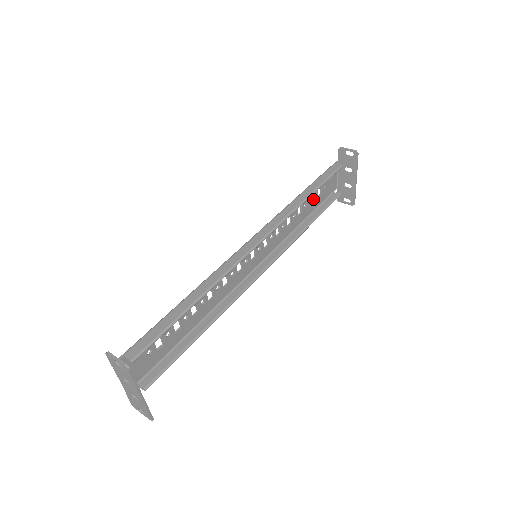
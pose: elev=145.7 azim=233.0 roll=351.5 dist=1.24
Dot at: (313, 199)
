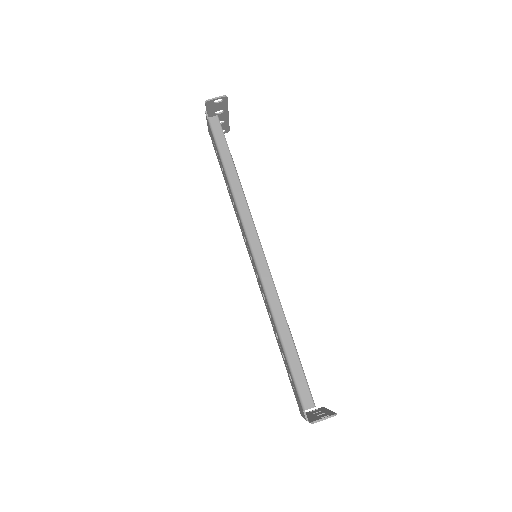
Dot at: occluded
